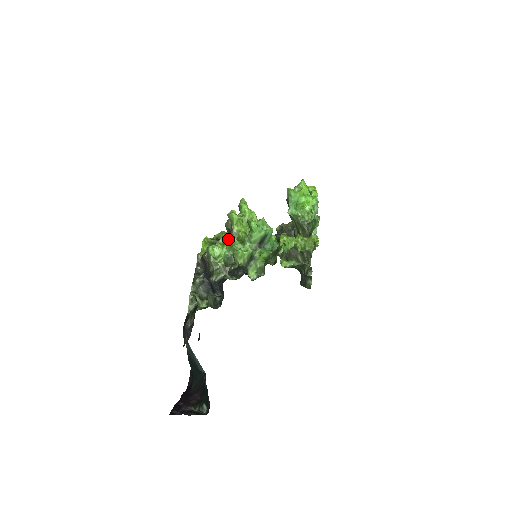
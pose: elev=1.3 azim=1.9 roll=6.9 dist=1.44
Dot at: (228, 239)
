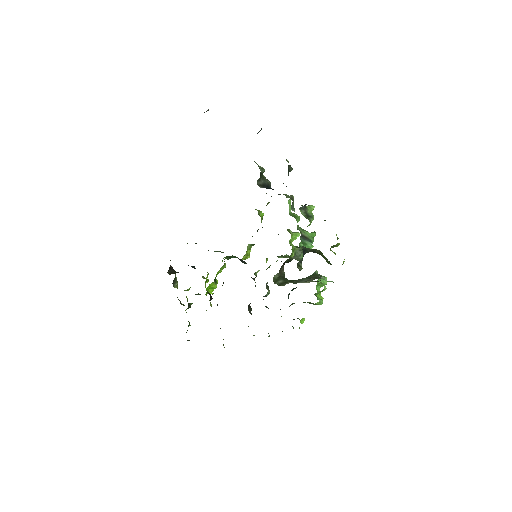
Dot at: occluded
